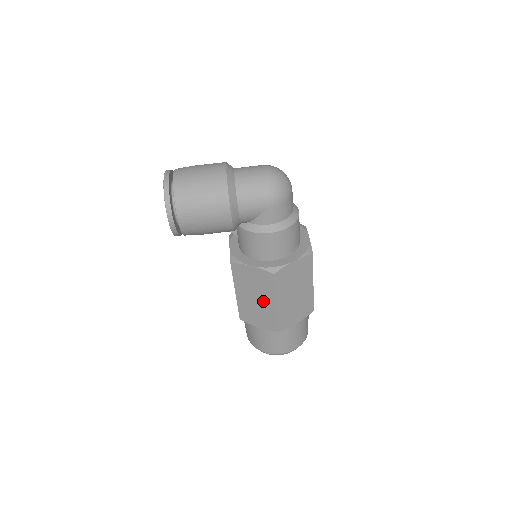
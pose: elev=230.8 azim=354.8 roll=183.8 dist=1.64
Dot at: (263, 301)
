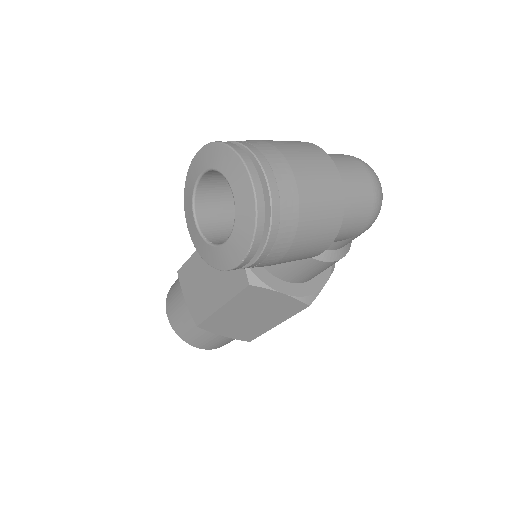
Dot at: (259, 320)
